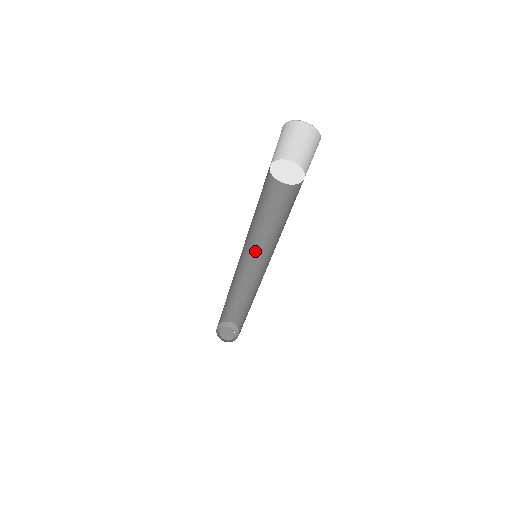
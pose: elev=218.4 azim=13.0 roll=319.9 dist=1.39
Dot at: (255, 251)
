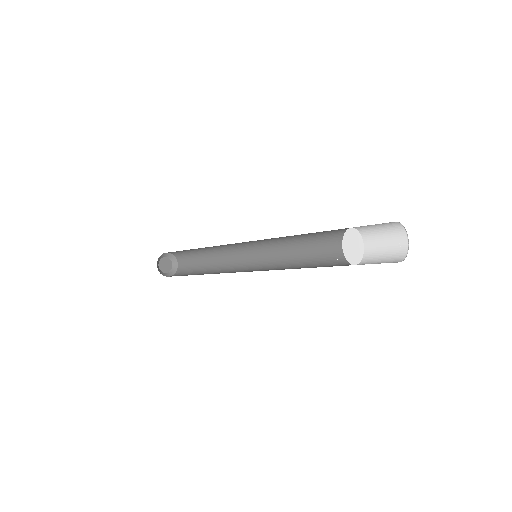
Dot at: (254, 244)
